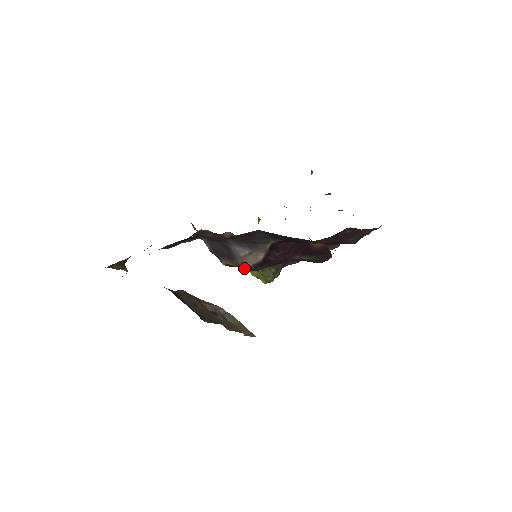
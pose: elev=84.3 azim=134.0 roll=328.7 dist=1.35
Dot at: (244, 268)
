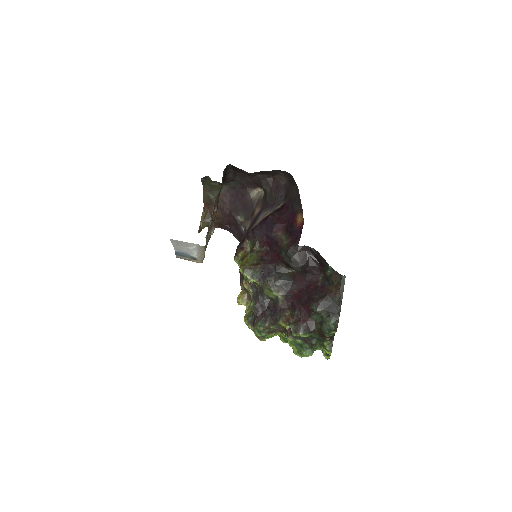
Dot at: (249, 232)
